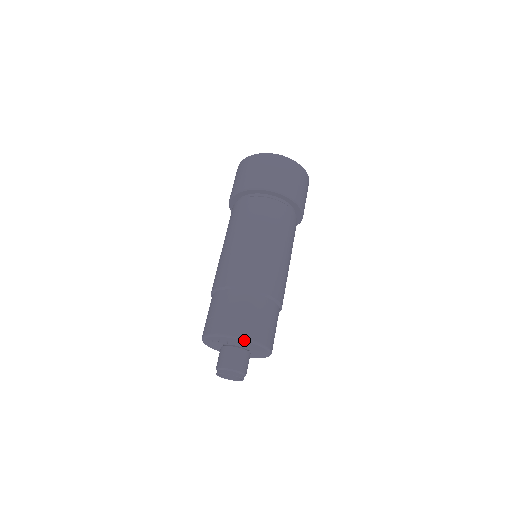
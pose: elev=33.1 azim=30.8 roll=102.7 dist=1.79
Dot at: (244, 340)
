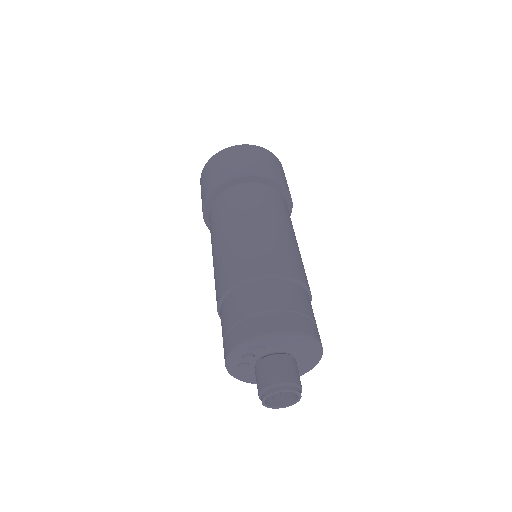
Dot at: (265, 337)
